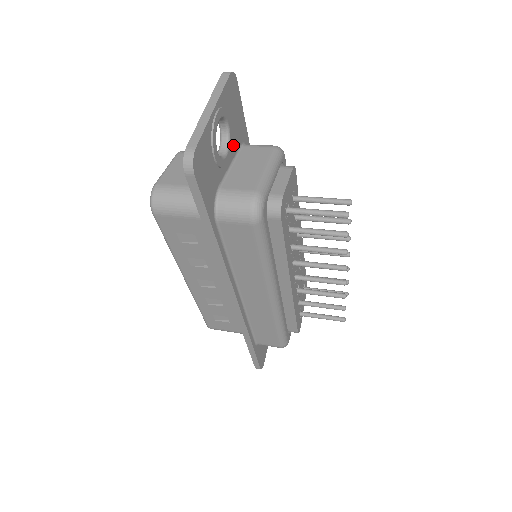
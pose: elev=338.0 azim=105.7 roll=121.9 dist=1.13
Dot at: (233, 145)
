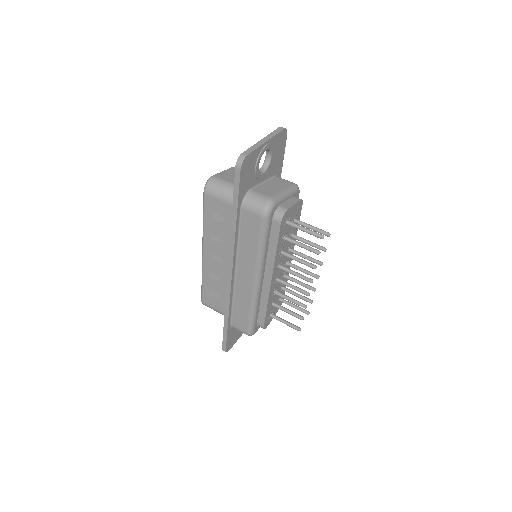
Dot at: (270, 171)
